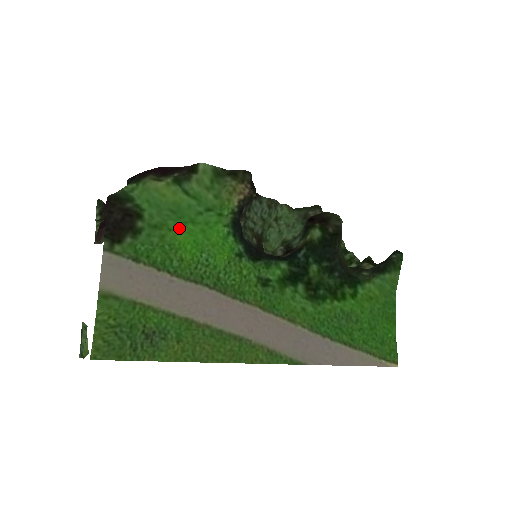
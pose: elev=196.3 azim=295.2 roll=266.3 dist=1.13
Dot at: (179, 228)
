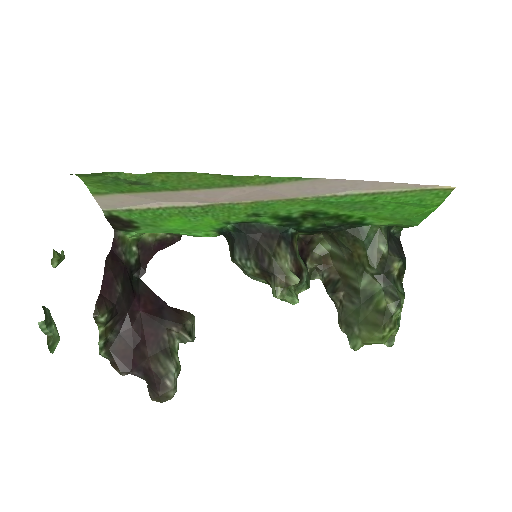
Dot at: (170, 227)
